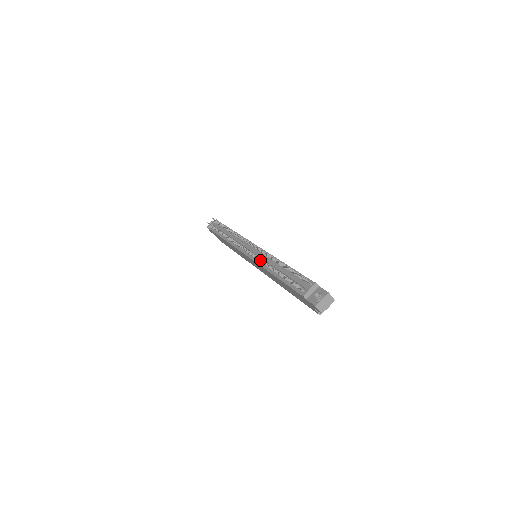
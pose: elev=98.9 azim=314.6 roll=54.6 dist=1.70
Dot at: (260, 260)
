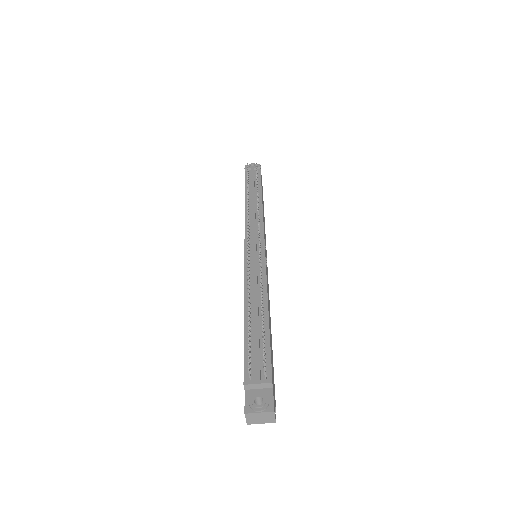
Dot at: (248, 275)
